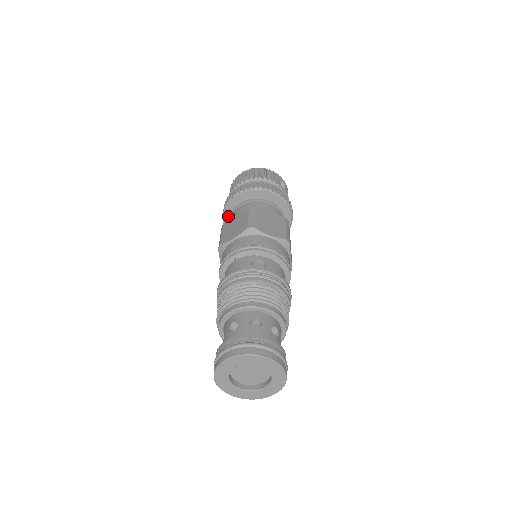
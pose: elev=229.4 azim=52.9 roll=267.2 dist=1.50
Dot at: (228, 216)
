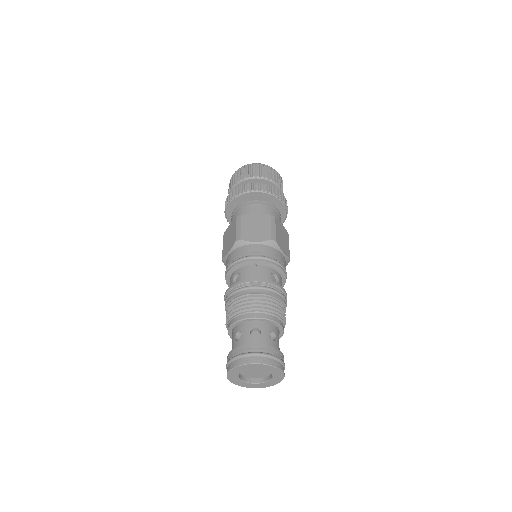
Dot at: (236, 201)
